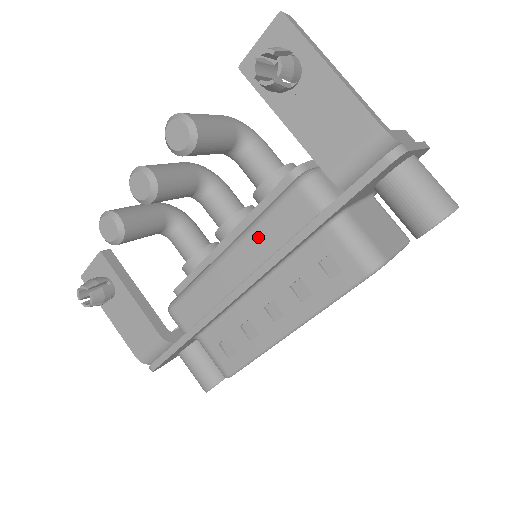
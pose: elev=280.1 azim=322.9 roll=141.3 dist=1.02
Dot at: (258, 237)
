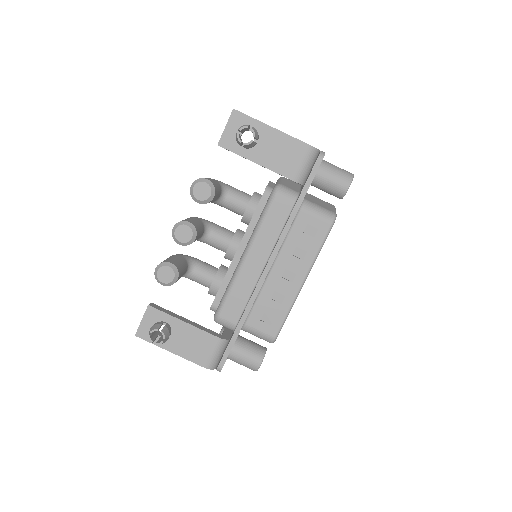
Dot at: (263, 235)
